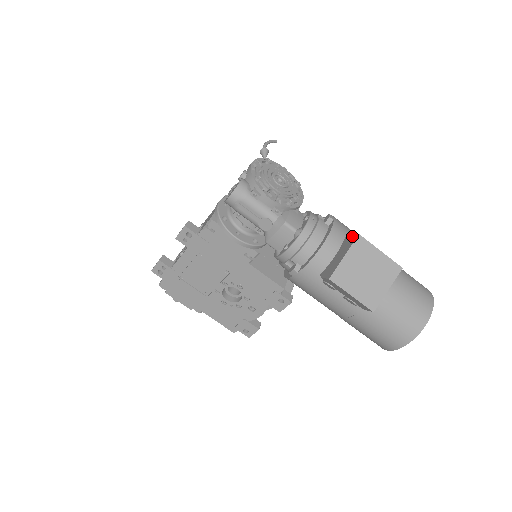
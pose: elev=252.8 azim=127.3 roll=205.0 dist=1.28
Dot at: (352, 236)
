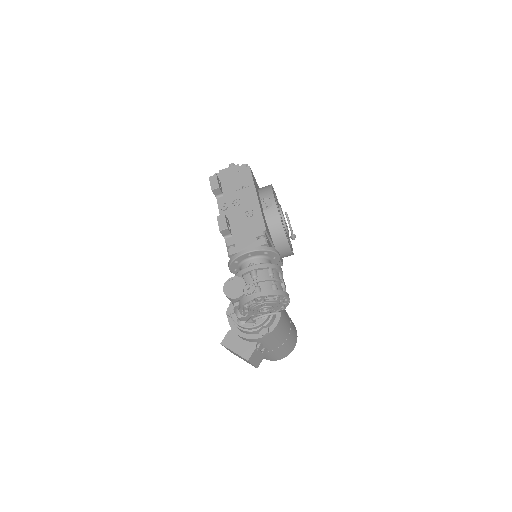
Dot at: (251, 353)
